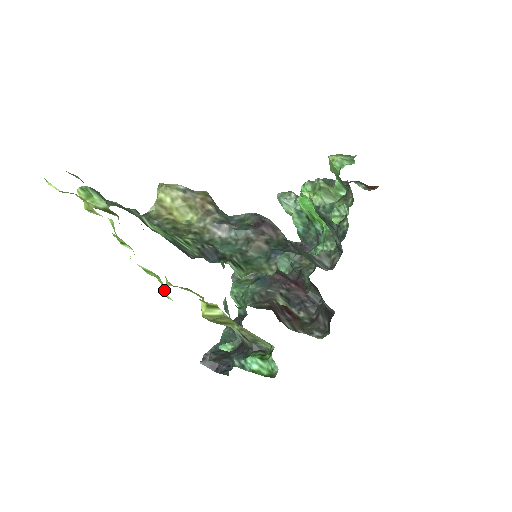
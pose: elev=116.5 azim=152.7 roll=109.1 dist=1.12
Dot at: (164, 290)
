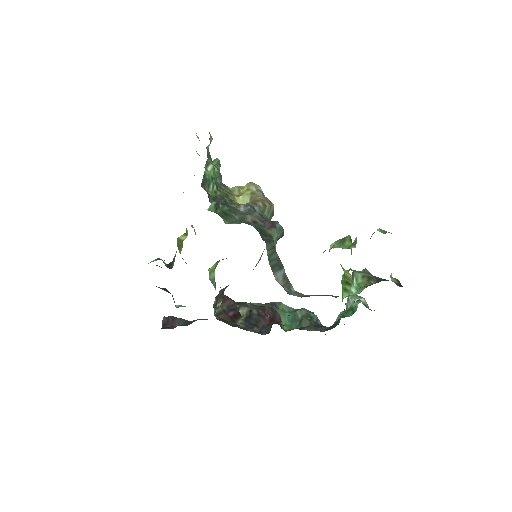
Dot at: occluded
